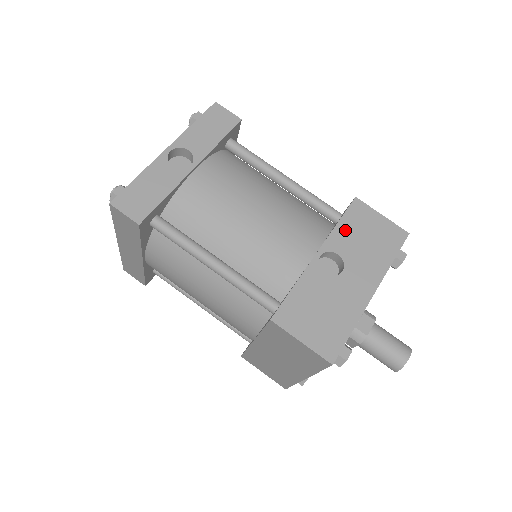
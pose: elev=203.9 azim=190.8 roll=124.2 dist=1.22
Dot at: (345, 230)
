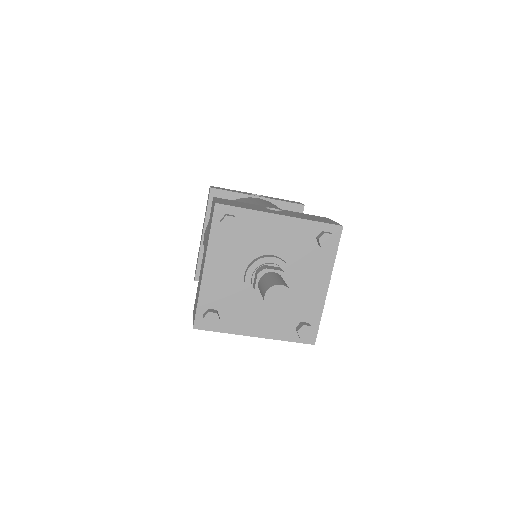
Dot at: (302, 214)
